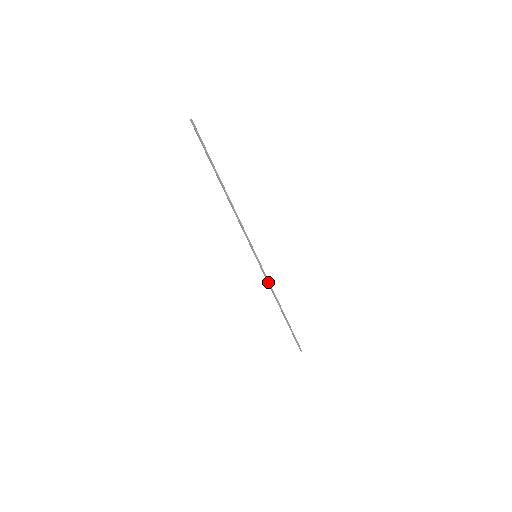
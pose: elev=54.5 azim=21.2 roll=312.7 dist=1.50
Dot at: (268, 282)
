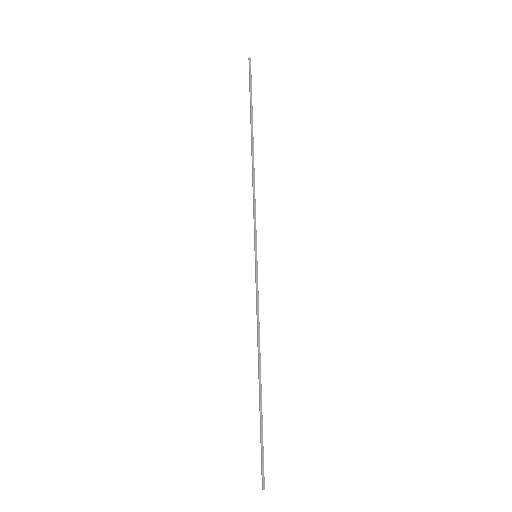
Dot at: (257, 308)
